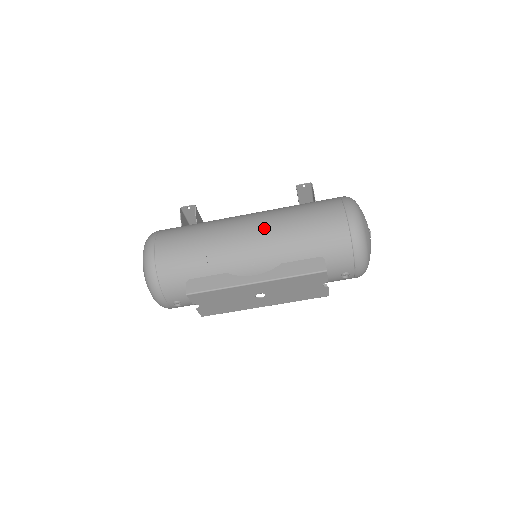
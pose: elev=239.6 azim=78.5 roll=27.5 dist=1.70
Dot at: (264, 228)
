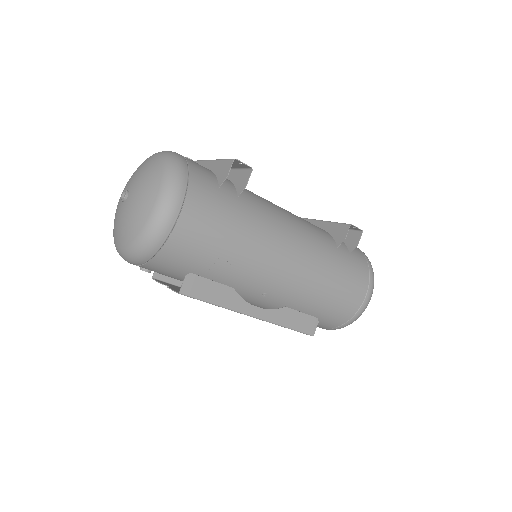
Dot at: (303, 268)
